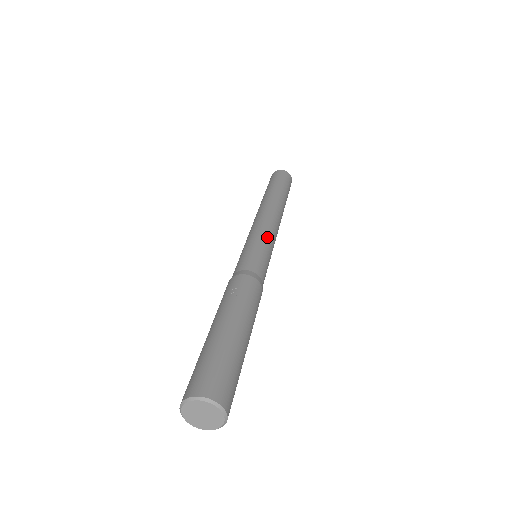
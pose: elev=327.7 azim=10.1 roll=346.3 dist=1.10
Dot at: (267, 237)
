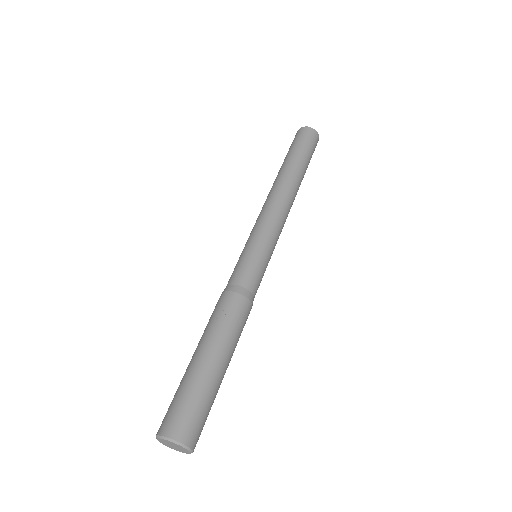
Dot at: (270, 237)
